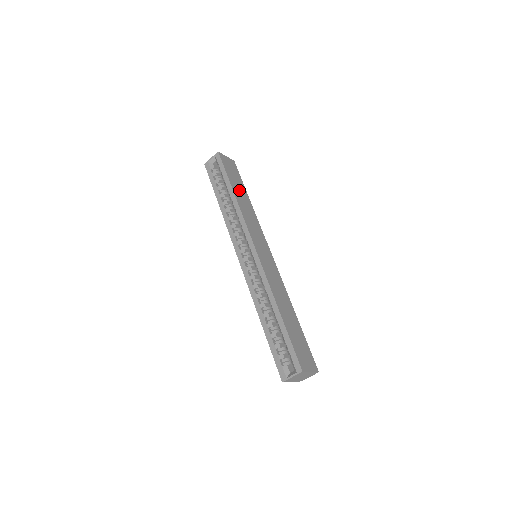
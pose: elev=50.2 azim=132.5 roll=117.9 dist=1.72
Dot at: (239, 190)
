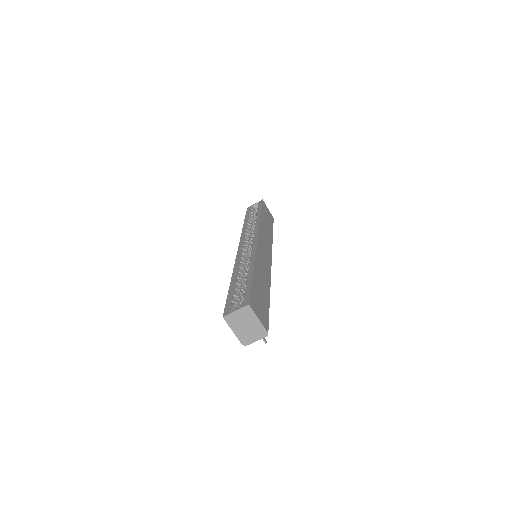
Dot at: (266, 222)
